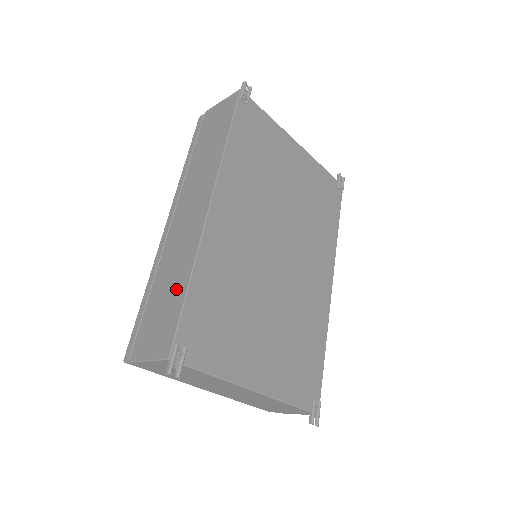
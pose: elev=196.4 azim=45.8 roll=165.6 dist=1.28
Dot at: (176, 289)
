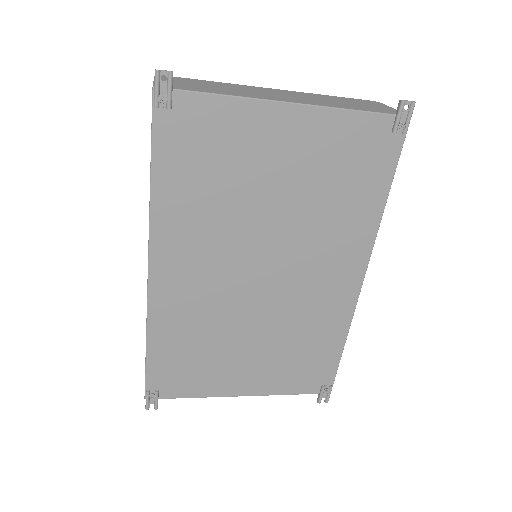
Dot at: occluded
